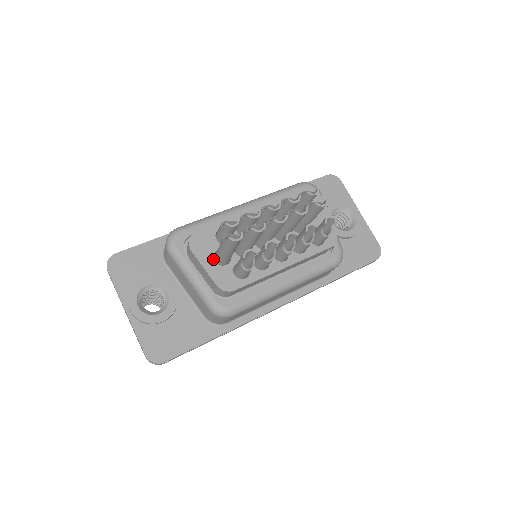
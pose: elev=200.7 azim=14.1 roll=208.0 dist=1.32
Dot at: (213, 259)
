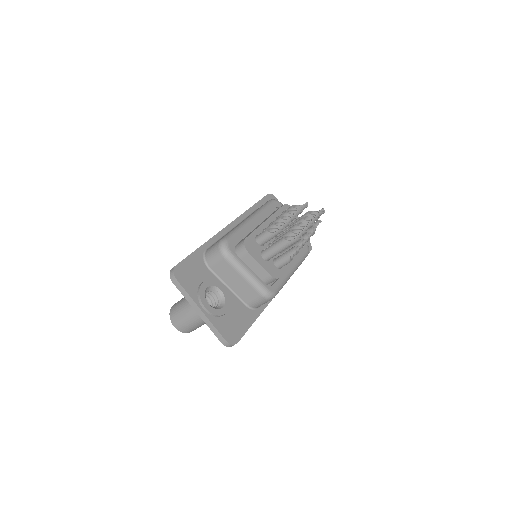
Dot at: (262, 257)
